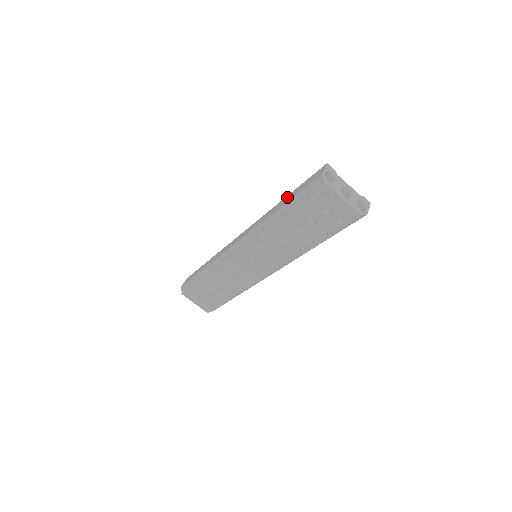
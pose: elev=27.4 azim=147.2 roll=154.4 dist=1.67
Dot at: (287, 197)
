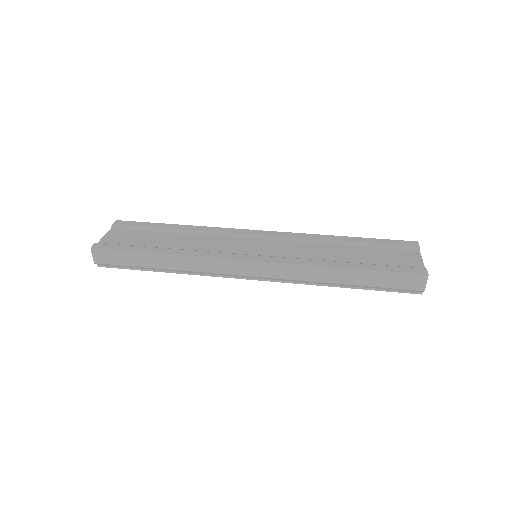
Dot at: (358, 275)
